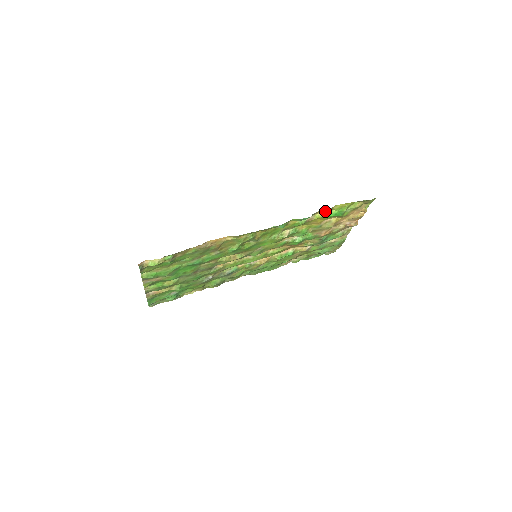
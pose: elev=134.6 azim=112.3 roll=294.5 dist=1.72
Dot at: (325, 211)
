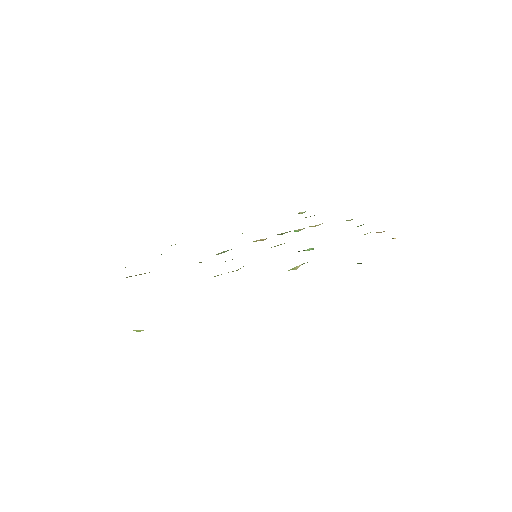
Dot at: occluded
